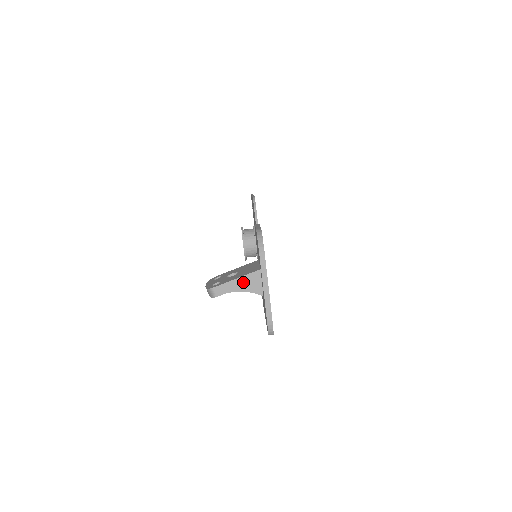
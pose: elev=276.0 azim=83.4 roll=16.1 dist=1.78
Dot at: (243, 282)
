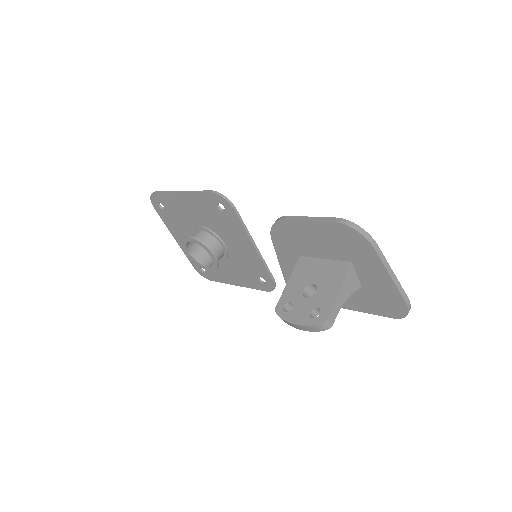
Dot at: (345, 288)
